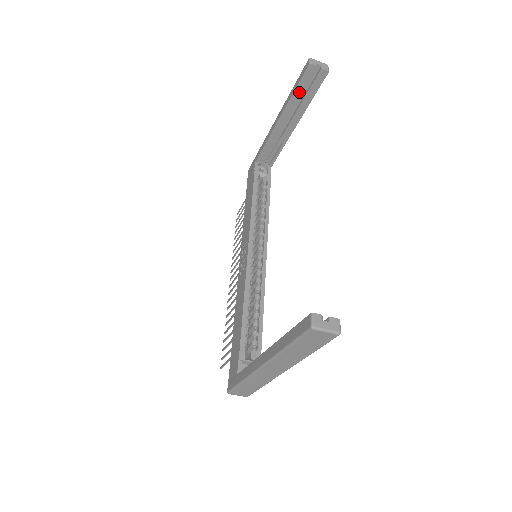
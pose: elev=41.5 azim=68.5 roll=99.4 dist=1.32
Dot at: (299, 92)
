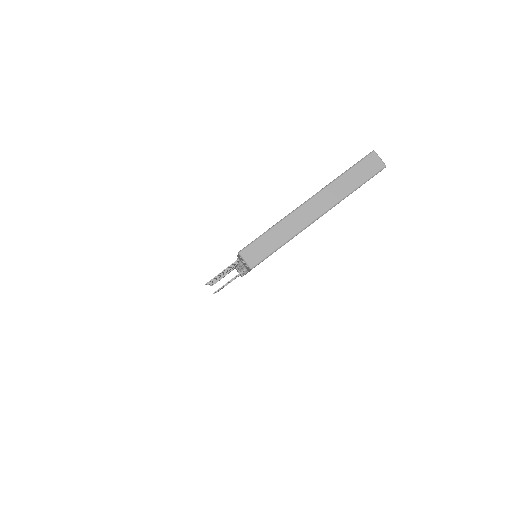
Dot at: occluded
